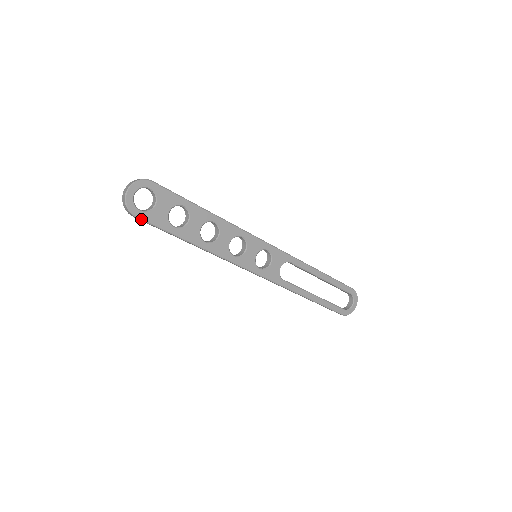
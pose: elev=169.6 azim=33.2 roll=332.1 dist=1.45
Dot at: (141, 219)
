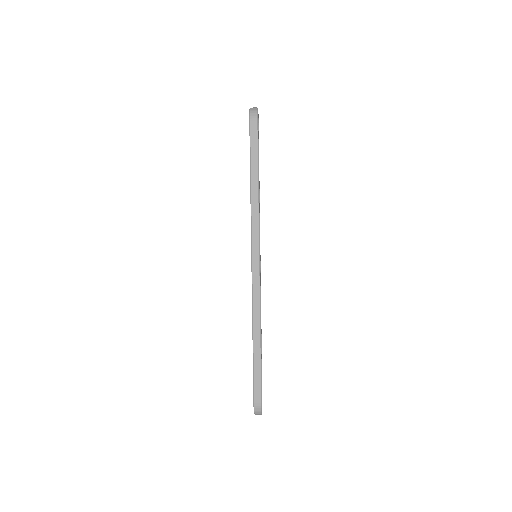
Dot at: occluded
